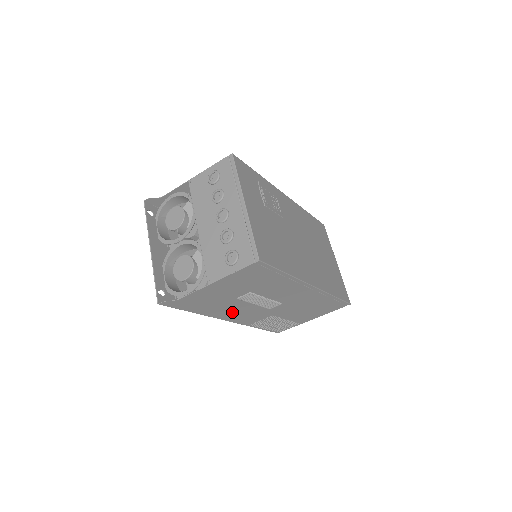
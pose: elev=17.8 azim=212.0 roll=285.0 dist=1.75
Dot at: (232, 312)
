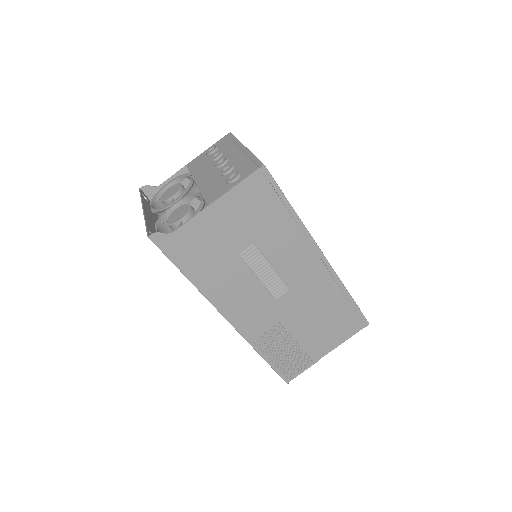
Dot at: (232, 294)
